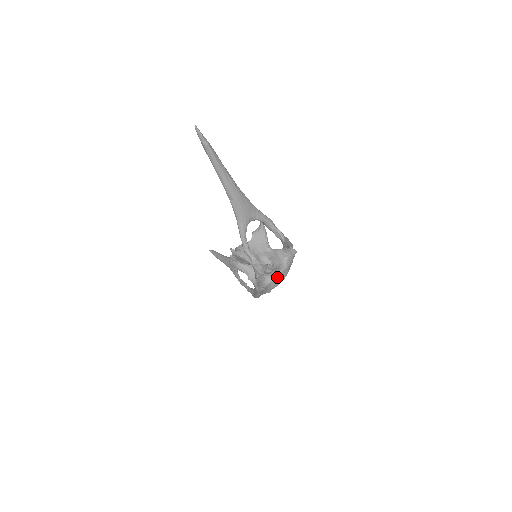
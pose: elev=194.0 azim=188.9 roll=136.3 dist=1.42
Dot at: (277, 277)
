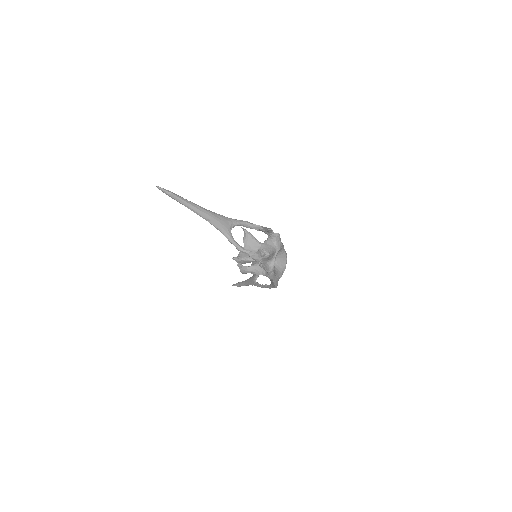
Dot at: (280, 262)
